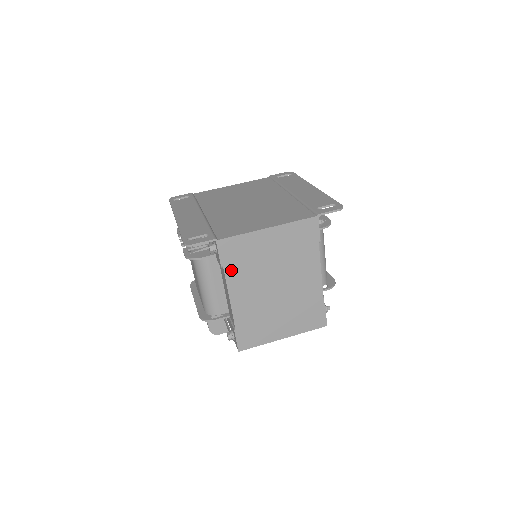
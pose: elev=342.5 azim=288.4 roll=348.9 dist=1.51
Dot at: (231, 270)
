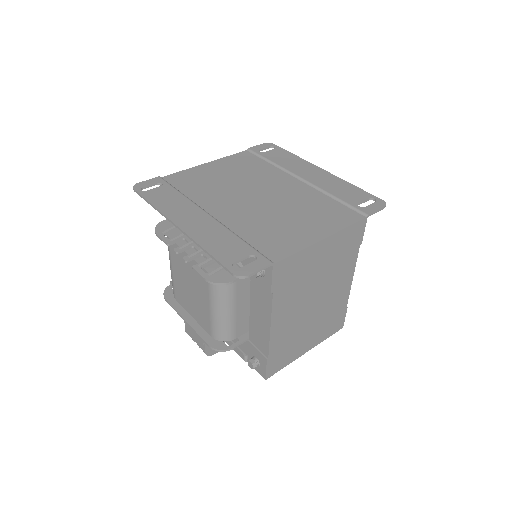
Dot at: (279, 295)
